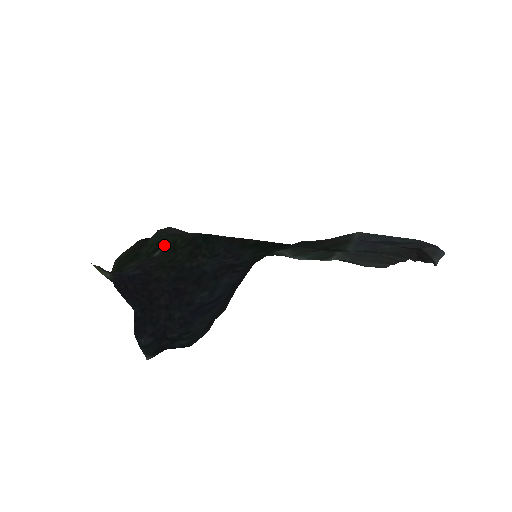
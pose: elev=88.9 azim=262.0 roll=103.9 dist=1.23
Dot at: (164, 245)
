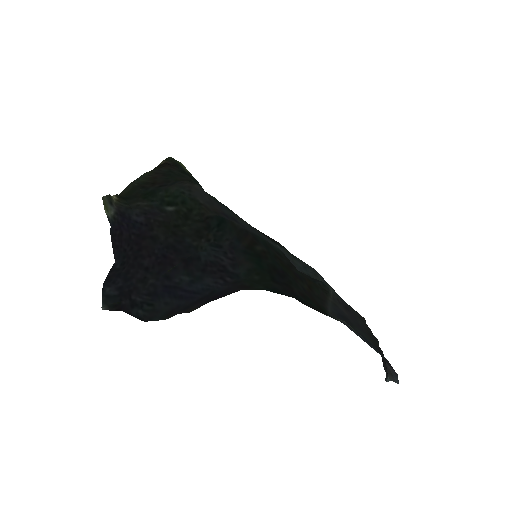
Dot at: (180, 205)
